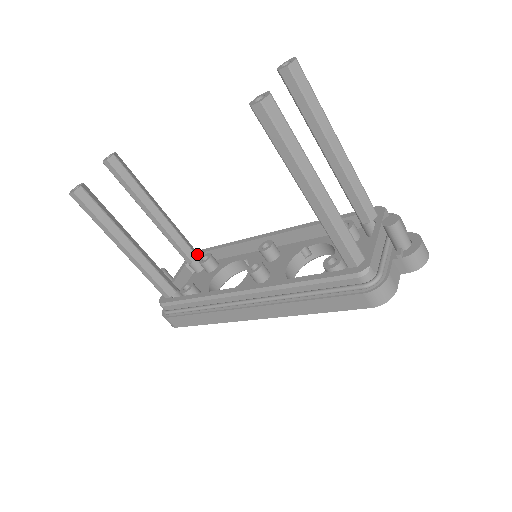
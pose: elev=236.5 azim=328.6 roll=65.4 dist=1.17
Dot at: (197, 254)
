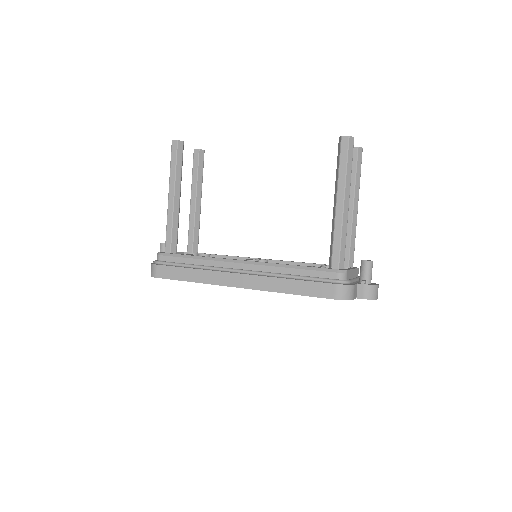
Dot at: occluded
